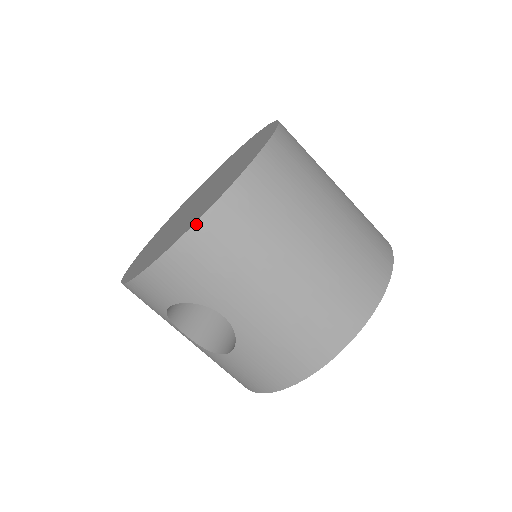
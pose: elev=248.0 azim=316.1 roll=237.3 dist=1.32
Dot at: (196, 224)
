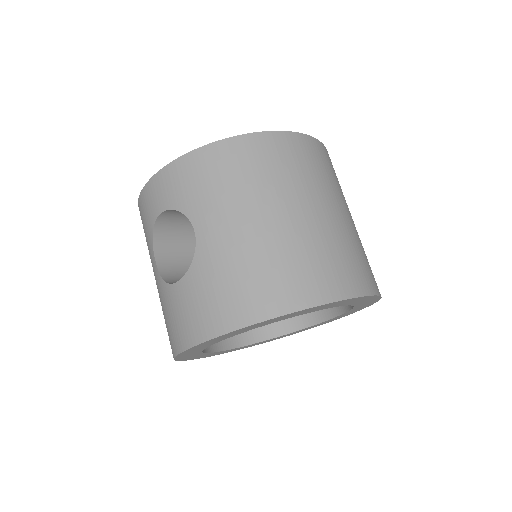
Dot at: (218, 142)
